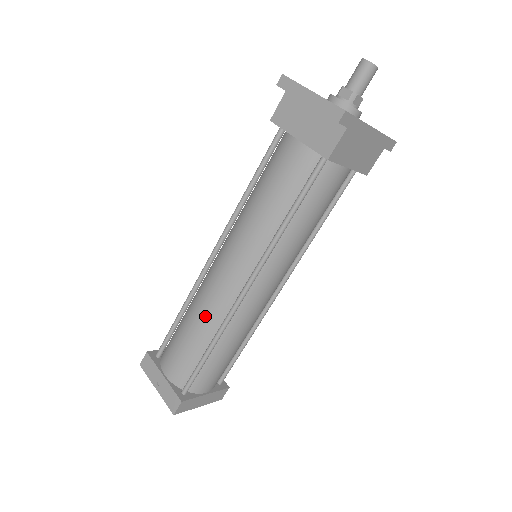
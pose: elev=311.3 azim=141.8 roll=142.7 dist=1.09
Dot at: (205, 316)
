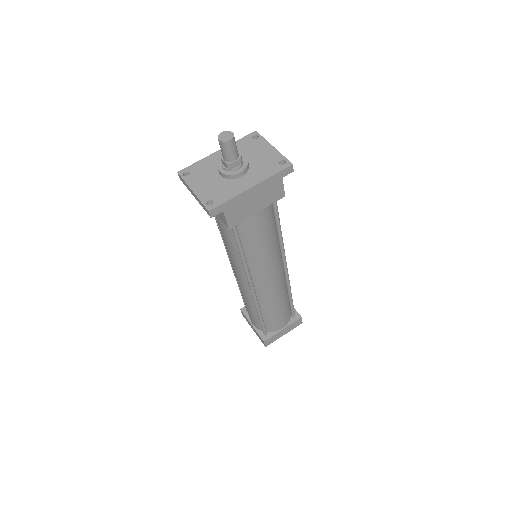
Dot at: (246, 299)
